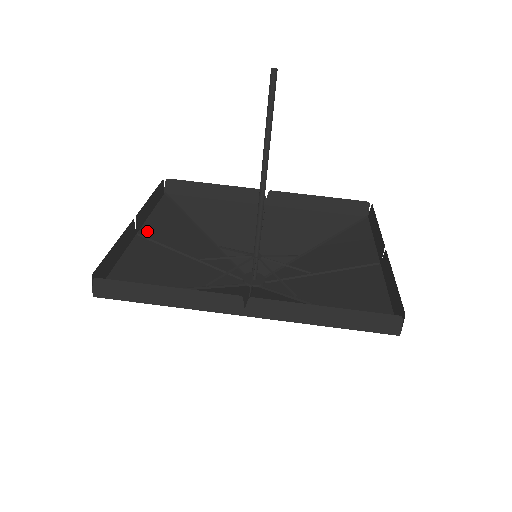
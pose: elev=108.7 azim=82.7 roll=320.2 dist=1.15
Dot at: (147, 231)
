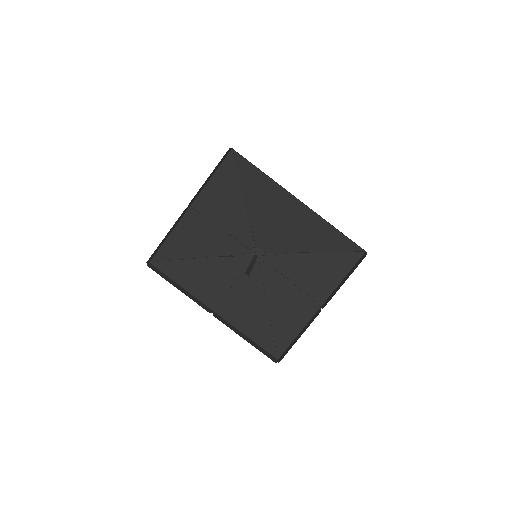
Dot at: (199, 202)
